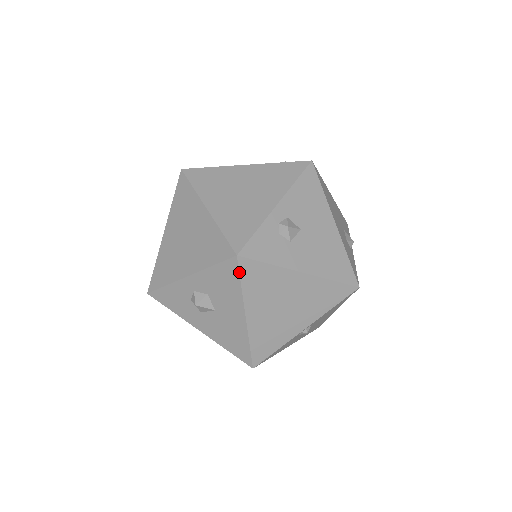
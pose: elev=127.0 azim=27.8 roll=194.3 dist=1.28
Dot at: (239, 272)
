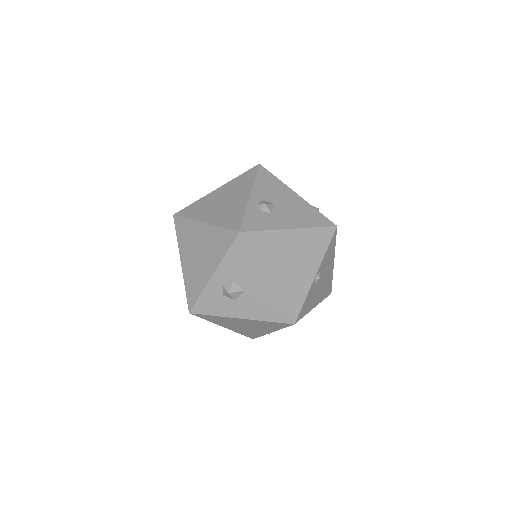
Dot at: (247, 245)
